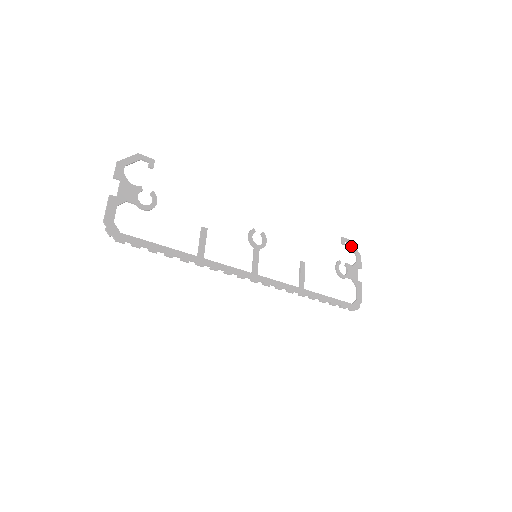
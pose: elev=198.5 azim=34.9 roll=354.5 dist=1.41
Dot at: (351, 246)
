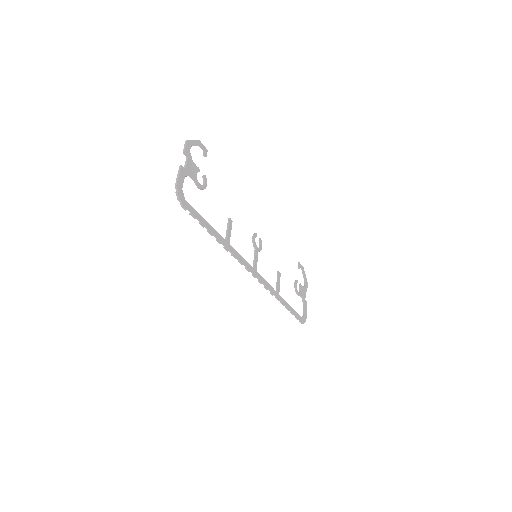
Dot at: (303, 271)
